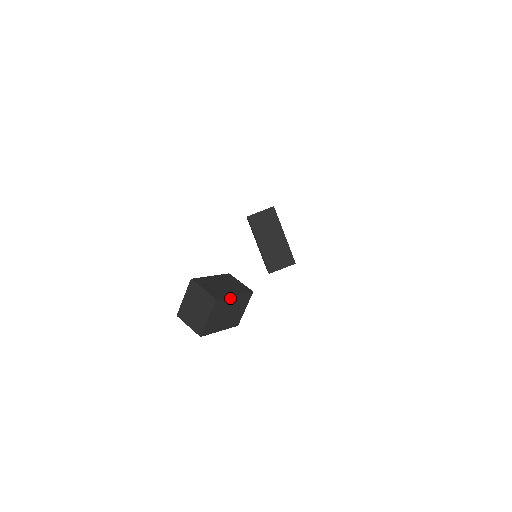
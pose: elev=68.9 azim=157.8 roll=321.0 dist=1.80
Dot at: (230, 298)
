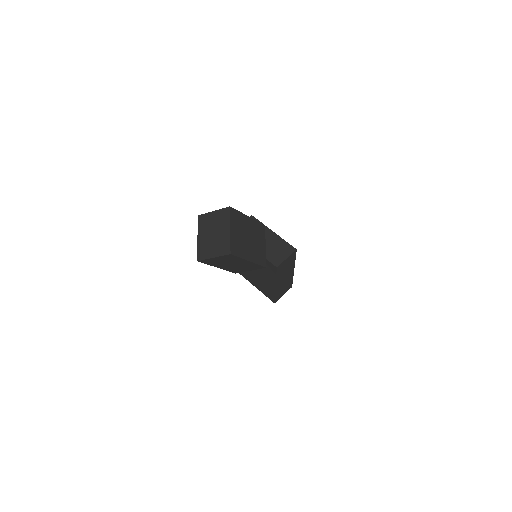
Dot at: (244, 216)
